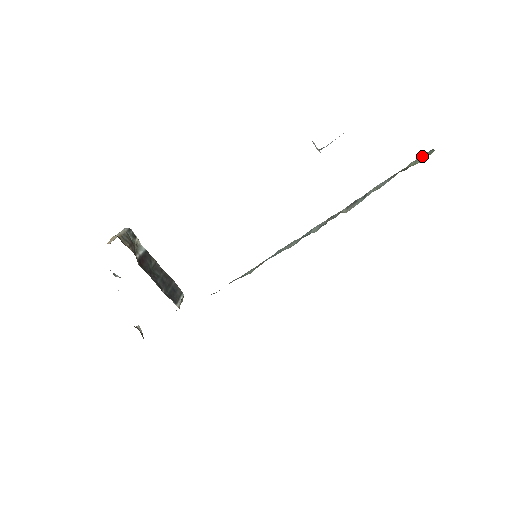
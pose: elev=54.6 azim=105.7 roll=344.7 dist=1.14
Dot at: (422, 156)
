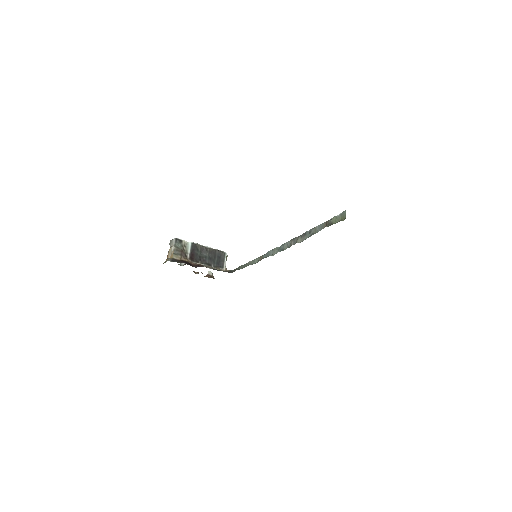
Dot at: (340, 215)
